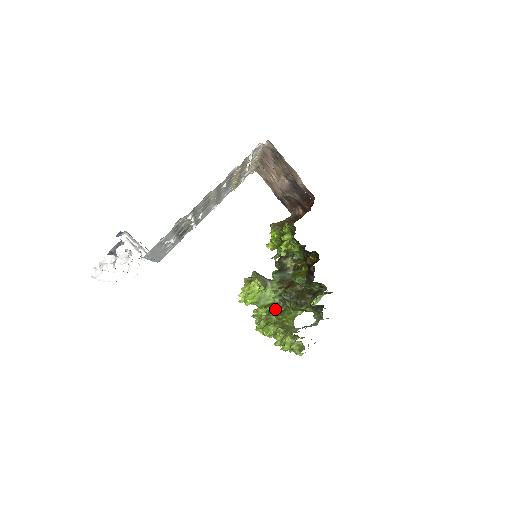
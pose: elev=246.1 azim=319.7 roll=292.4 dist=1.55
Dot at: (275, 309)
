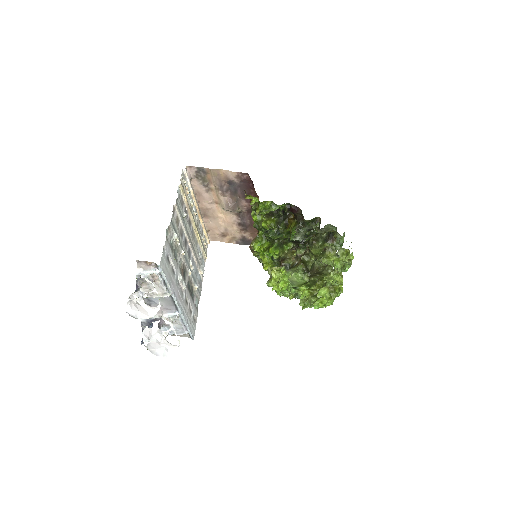
Dot at: (311, 284)
